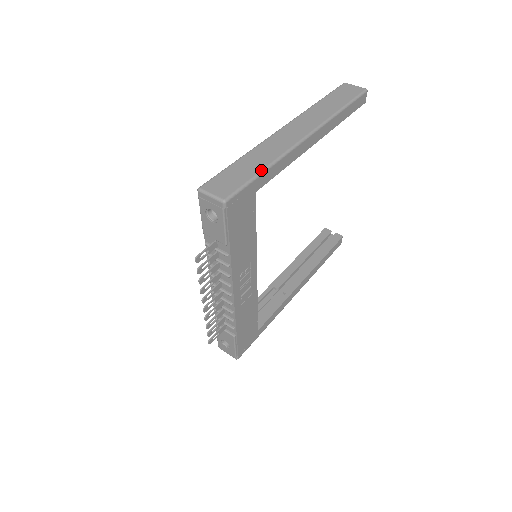
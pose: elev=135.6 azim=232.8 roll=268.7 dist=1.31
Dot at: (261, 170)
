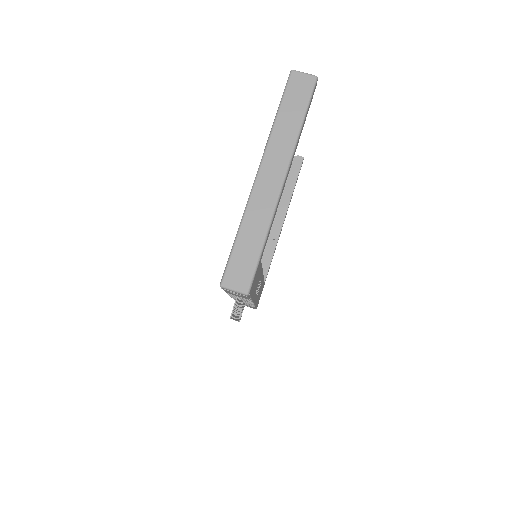
Dot at: (262, 246)
